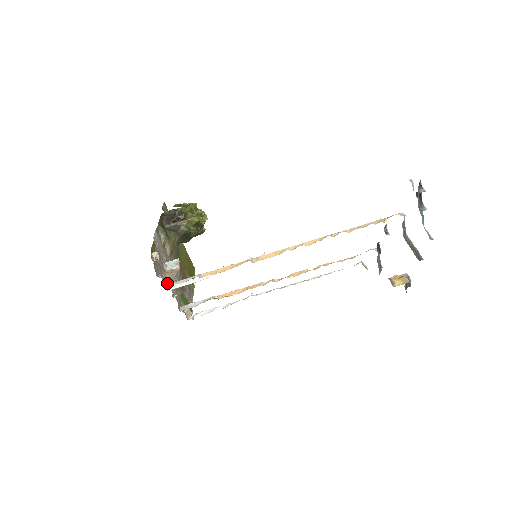
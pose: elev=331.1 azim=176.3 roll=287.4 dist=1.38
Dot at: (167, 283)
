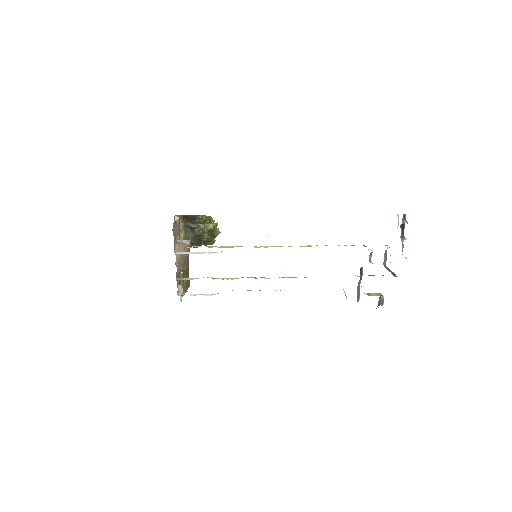
Dot at: (175, 249)
